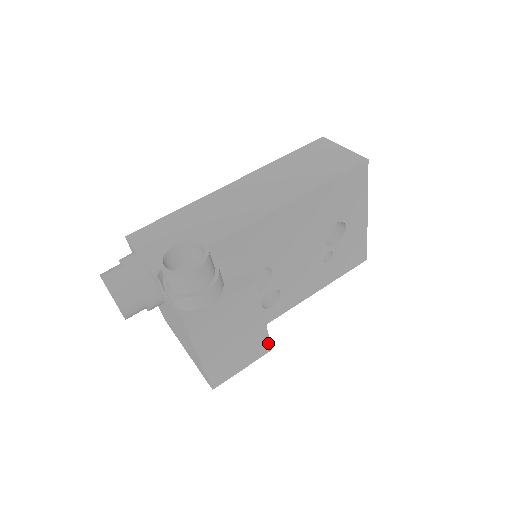
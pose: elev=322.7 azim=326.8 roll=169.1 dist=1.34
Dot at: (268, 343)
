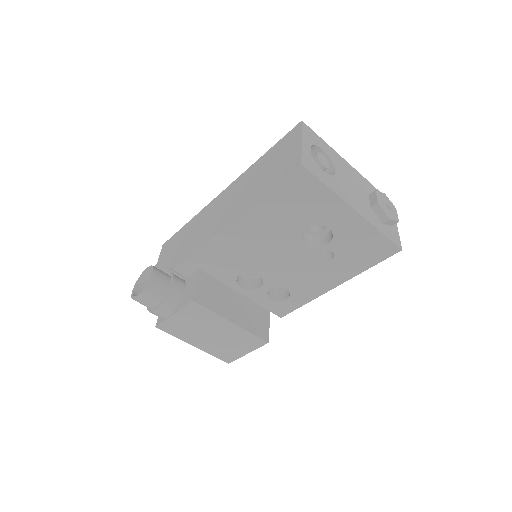
Dot at: (258, 338)
